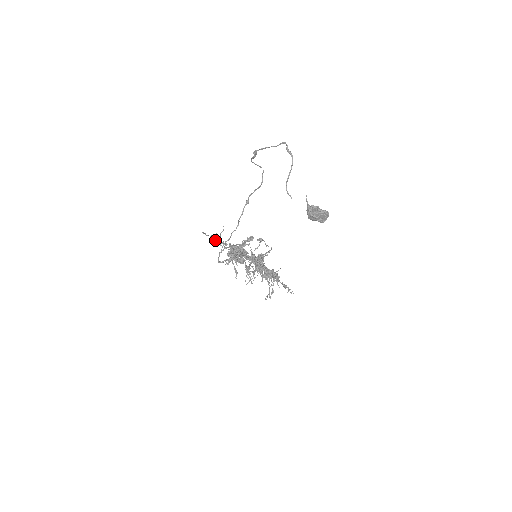
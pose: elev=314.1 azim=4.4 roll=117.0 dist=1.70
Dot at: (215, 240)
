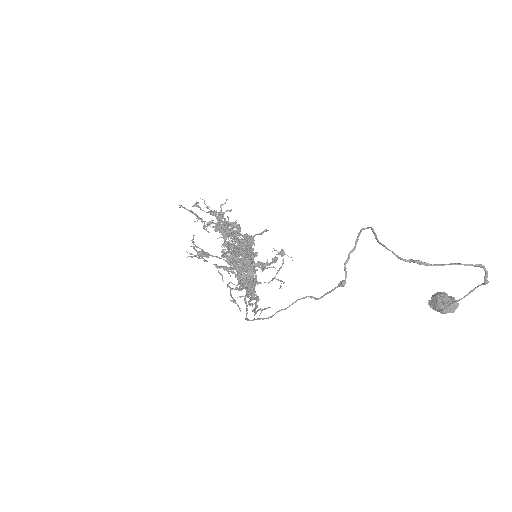
Dot at: occluded
